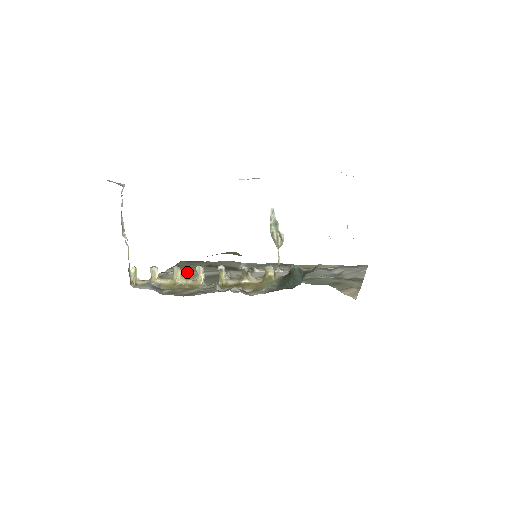
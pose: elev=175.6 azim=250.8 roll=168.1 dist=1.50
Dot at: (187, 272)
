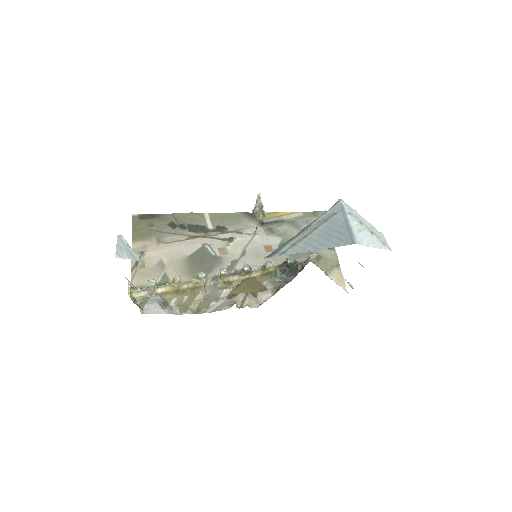
Dot at: (161, 249)
